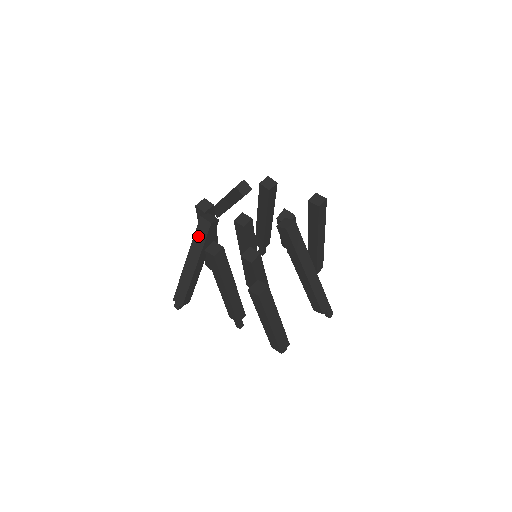
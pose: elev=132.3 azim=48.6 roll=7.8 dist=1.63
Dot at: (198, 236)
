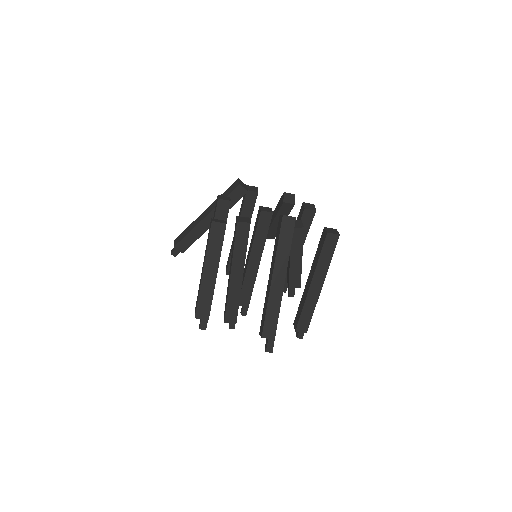
Dot at: (225, 193)
